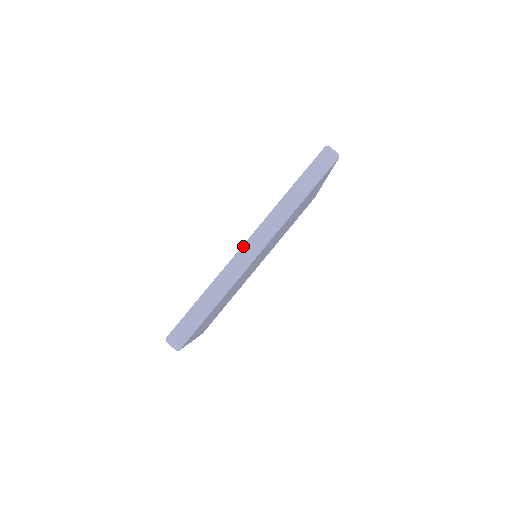
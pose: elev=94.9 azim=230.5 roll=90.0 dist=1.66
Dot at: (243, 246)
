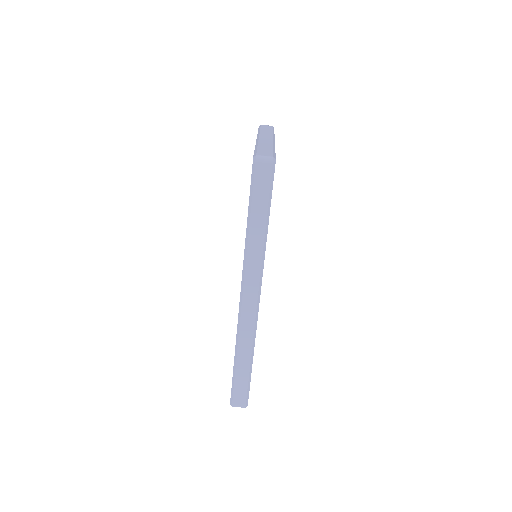
Dot at: (240, 305)
